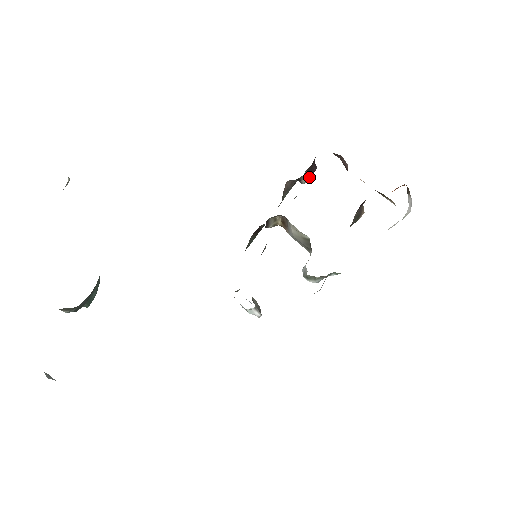
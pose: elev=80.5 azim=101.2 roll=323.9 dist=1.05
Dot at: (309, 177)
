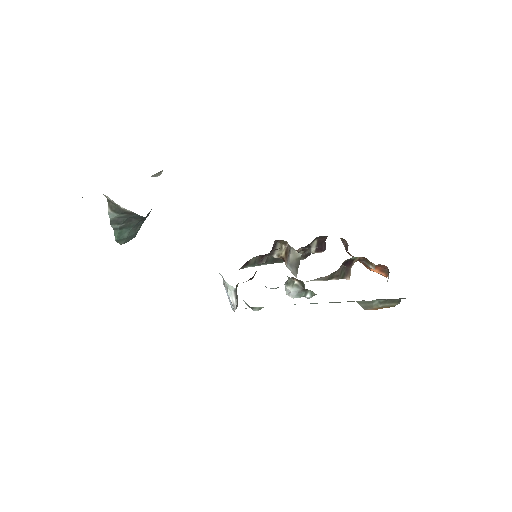
Dot at: (317, 250)
